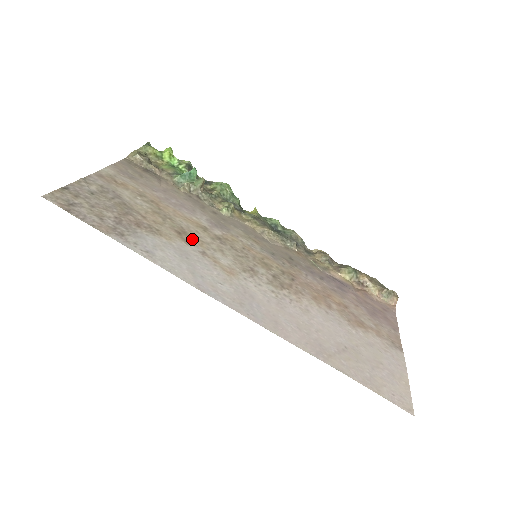
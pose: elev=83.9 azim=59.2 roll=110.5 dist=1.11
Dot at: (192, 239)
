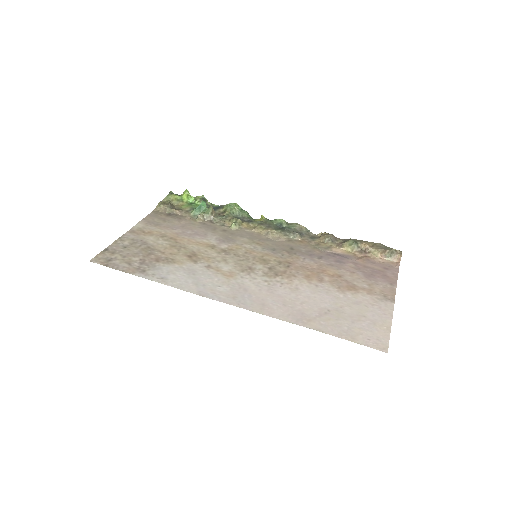
Dot at: (200, 258)
